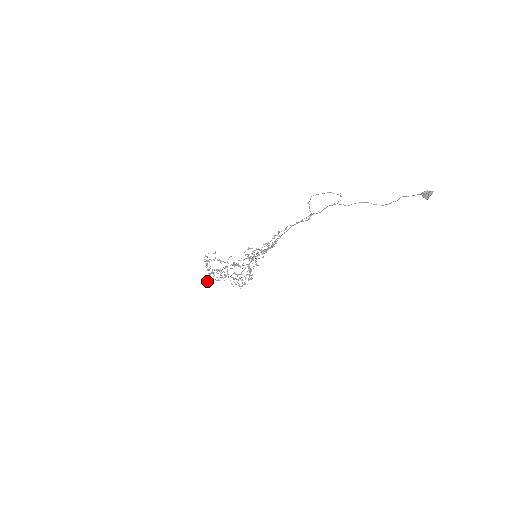
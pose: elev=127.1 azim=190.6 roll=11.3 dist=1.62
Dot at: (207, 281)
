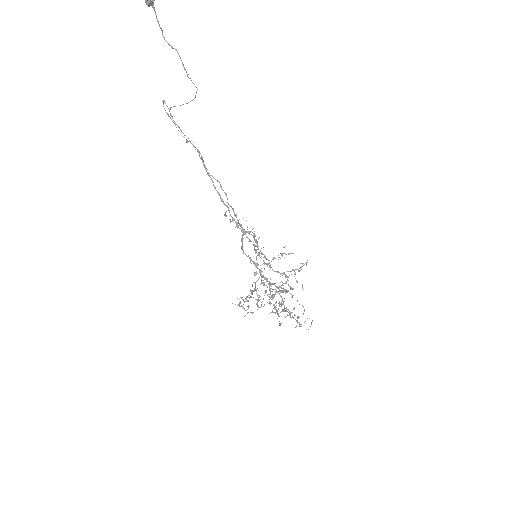
Dot at: (245, 315)
